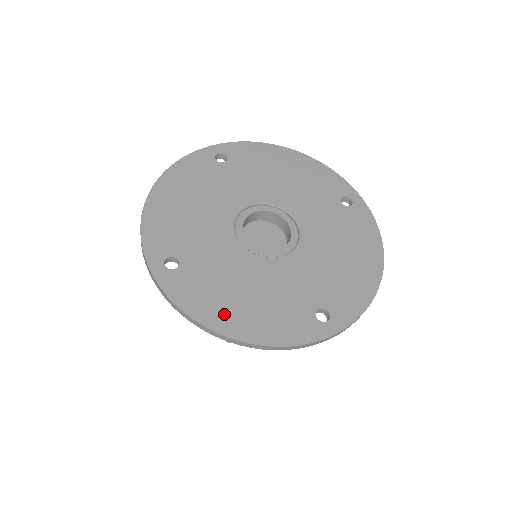
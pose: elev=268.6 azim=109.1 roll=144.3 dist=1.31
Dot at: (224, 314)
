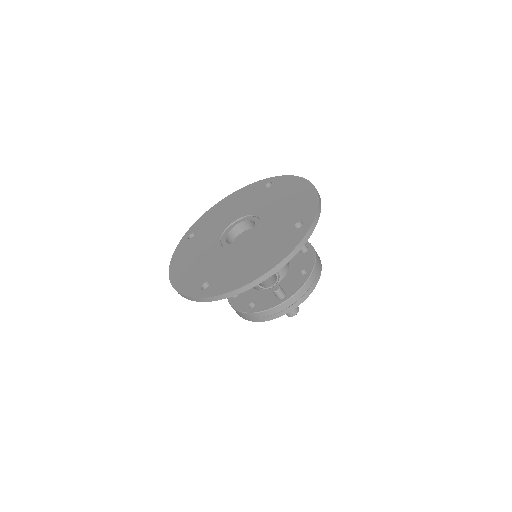
Dot at: (249, 273)
